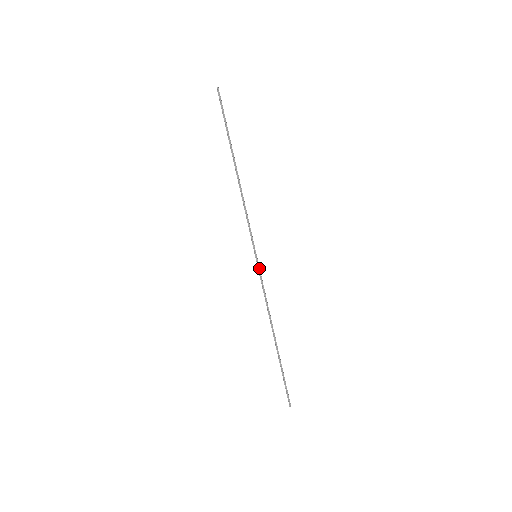
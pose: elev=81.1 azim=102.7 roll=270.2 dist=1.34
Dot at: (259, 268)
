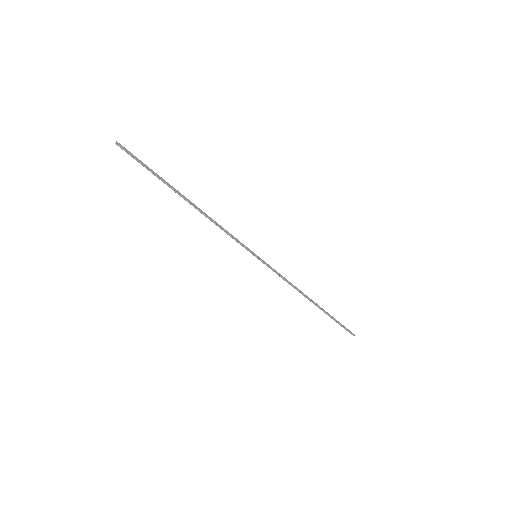
Dot at: (265, 264)
